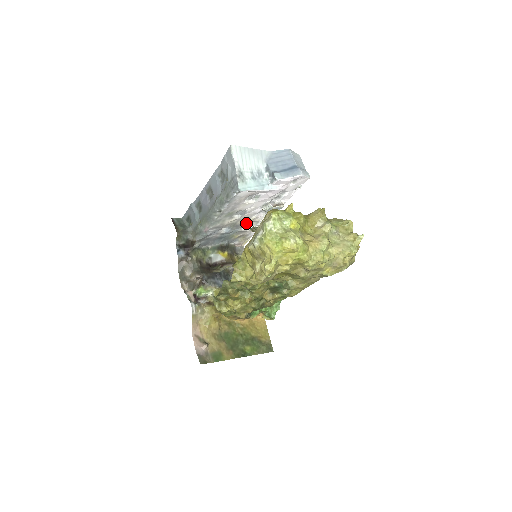
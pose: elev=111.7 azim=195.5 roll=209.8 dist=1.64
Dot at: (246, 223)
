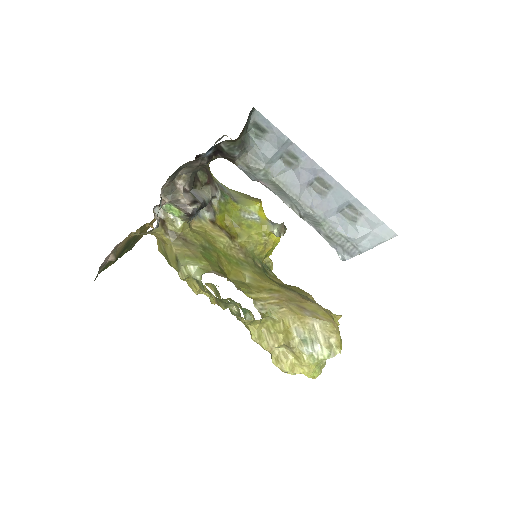
Dot at: occluded
